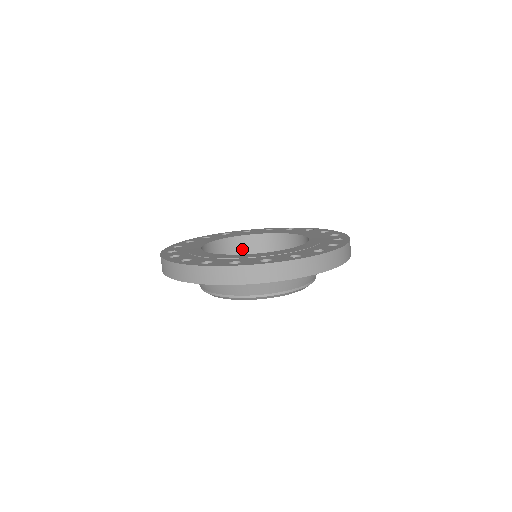
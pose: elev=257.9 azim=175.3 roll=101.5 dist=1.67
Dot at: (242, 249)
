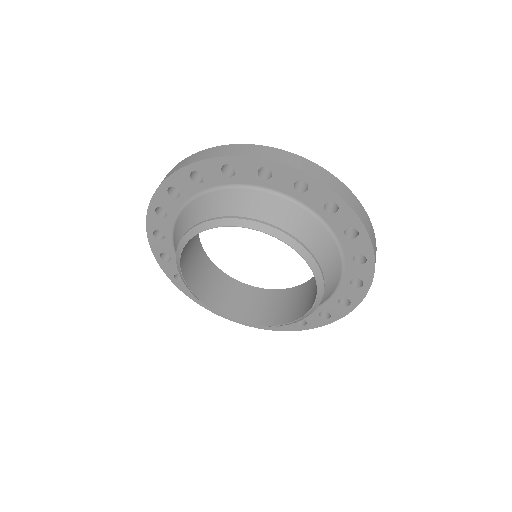
Dot at: (209, 276)
